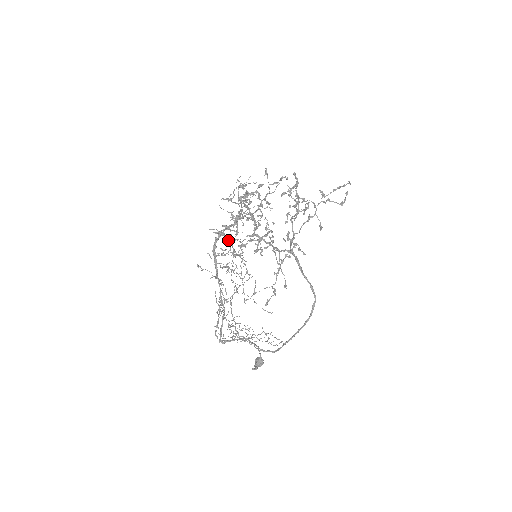
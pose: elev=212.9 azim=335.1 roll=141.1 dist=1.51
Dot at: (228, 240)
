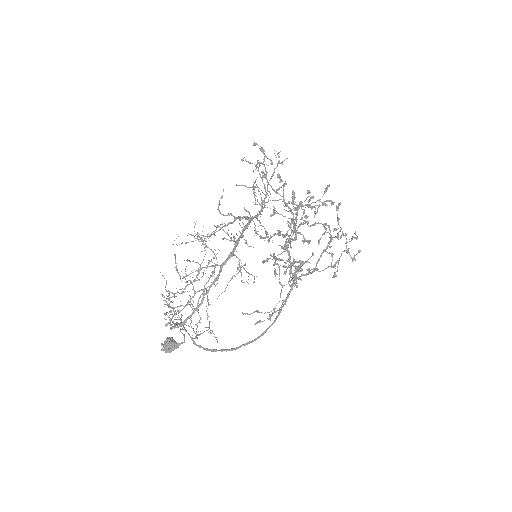
Dot at: occluded
